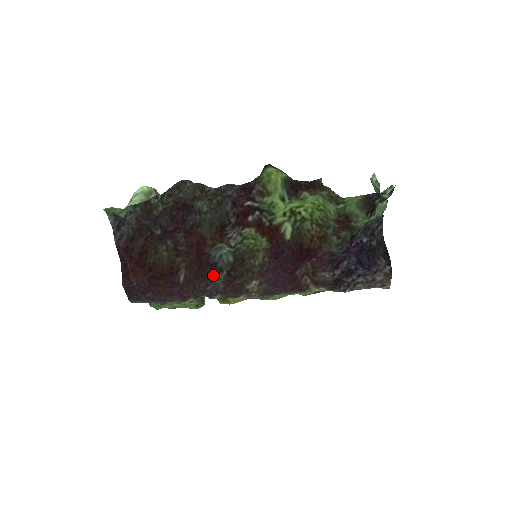
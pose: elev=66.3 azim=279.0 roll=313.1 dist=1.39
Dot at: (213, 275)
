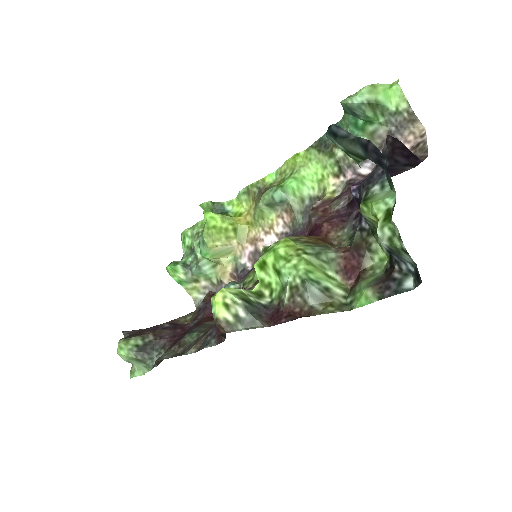
Dot at: occluded
